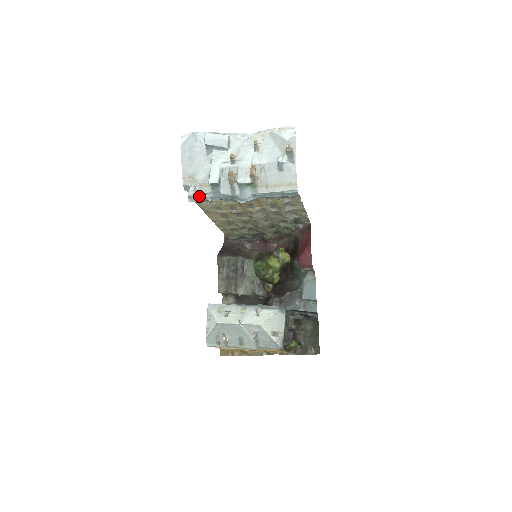
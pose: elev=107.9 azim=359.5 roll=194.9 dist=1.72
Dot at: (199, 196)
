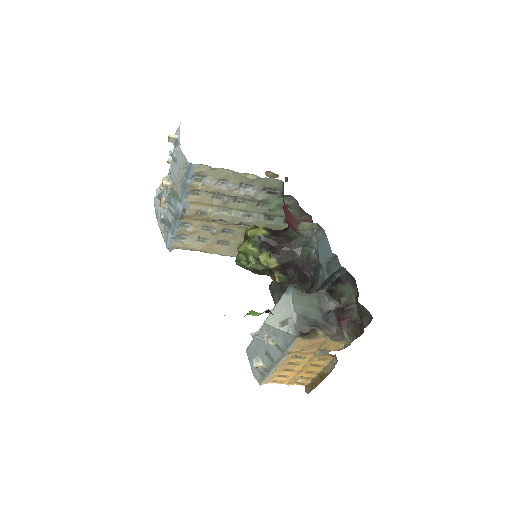
Dot at: (168, 240)
